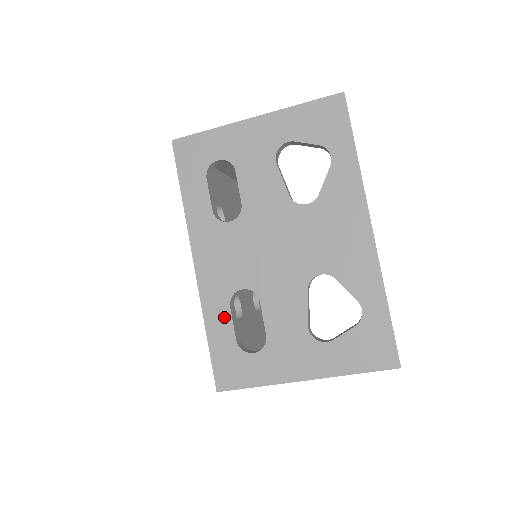
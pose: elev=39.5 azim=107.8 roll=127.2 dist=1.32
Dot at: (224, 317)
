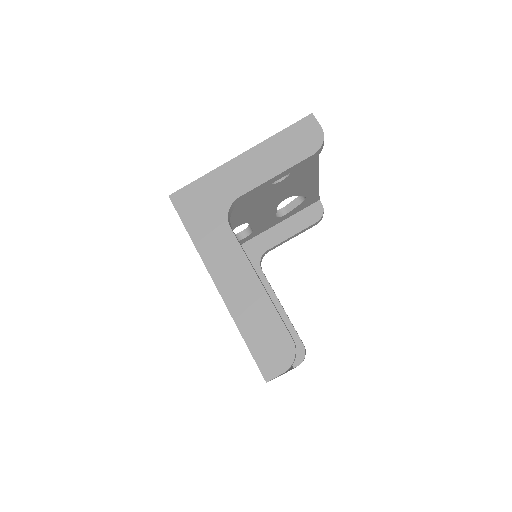
Dot at: occluded
